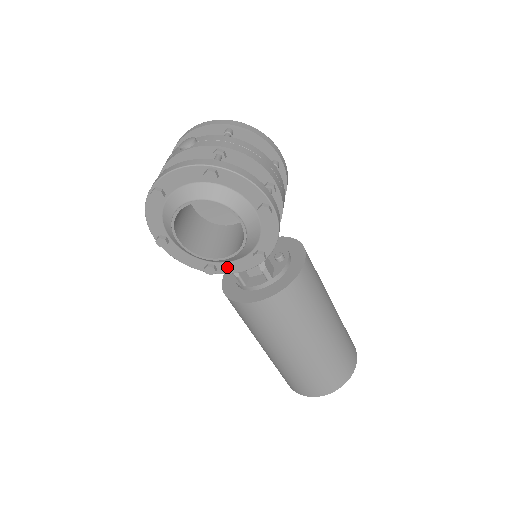
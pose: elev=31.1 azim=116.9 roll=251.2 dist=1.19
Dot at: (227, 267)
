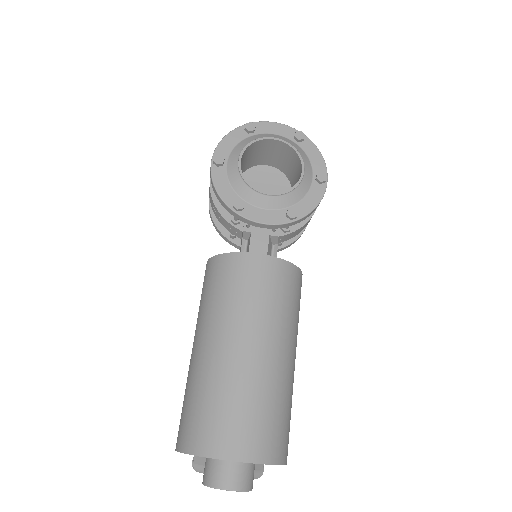
Dot at: (254, 213)
